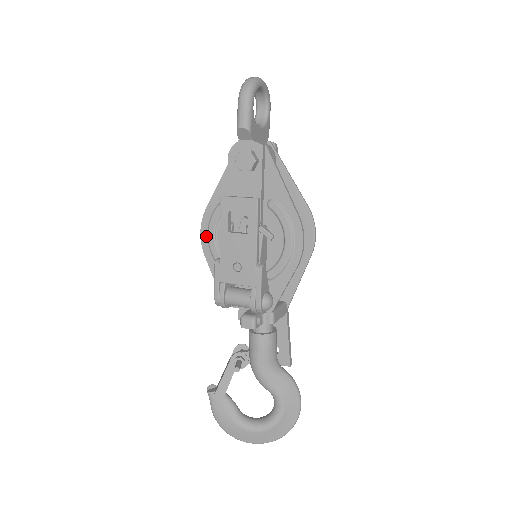
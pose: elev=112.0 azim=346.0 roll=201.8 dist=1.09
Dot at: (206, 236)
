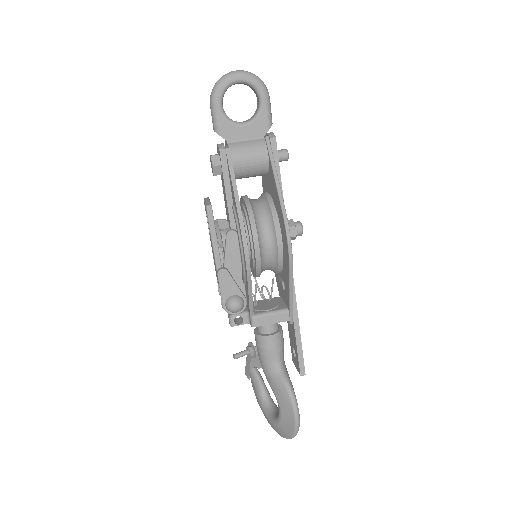
Dot at: occluded
